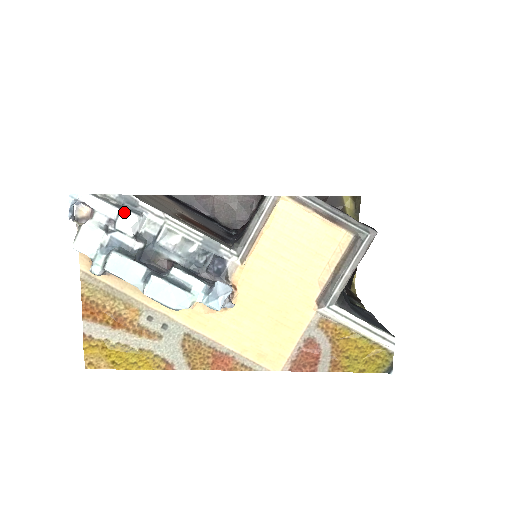
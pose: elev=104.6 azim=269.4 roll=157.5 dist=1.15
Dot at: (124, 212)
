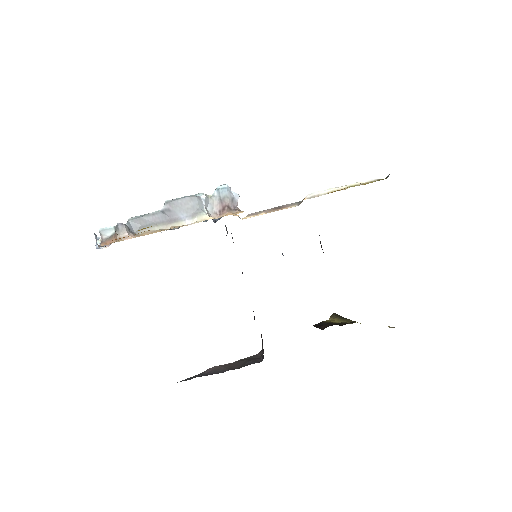
Dot at: occluded
